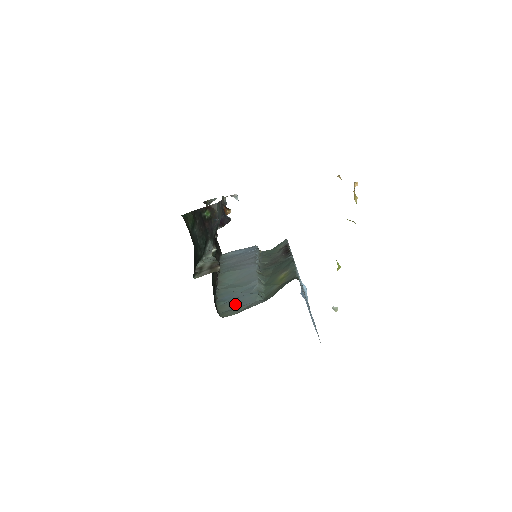
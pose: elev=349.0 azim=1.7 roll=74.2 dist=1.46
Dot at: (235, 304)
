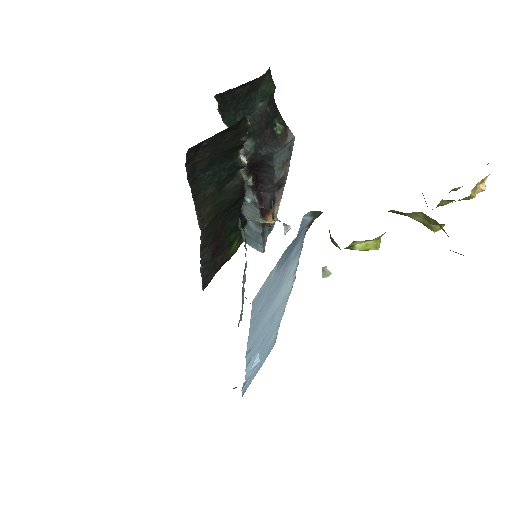
Dot at: occluded
